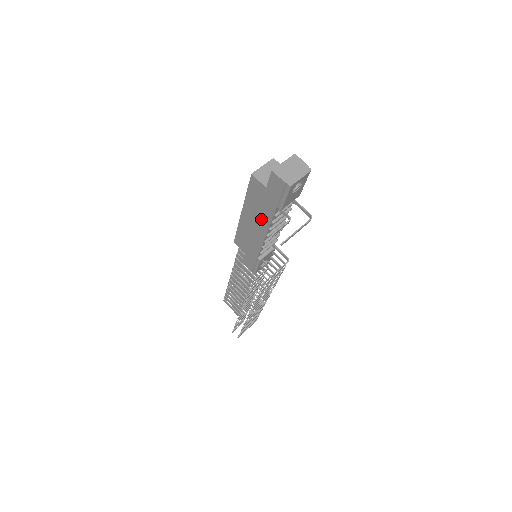
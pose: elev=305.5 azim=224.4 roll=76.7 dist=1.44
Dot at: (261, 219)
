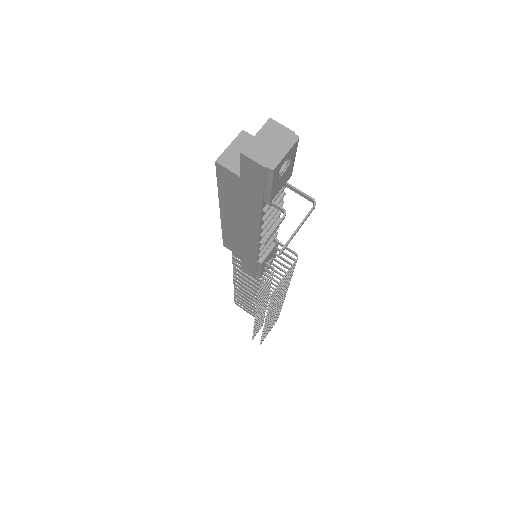
Dot at: (247, 217)
